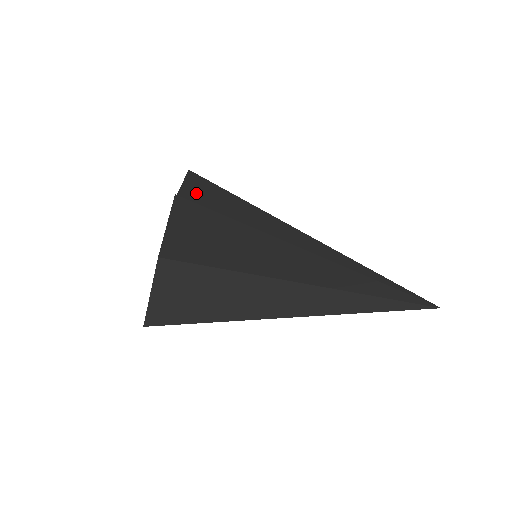
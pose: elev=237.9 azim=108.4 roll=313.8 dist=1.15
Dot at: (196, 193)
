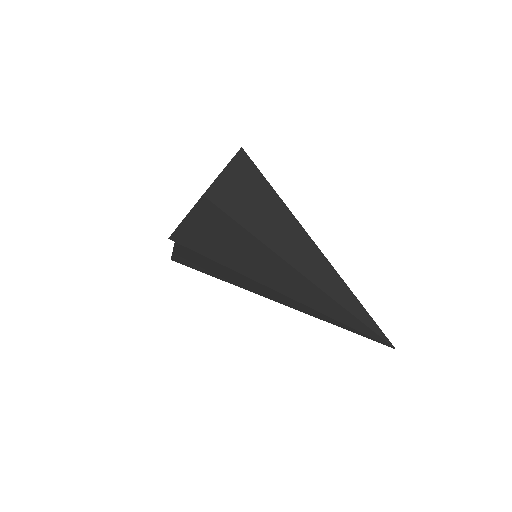
Dot at: (226, 189)
